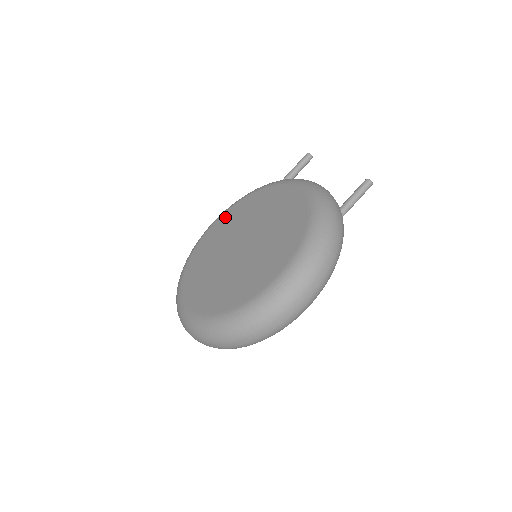
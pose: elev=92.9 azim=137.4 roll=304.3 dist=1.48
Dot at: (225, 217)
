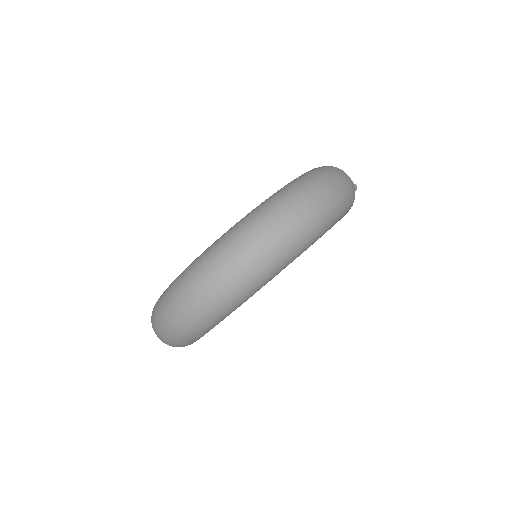
Dot at: occluded
